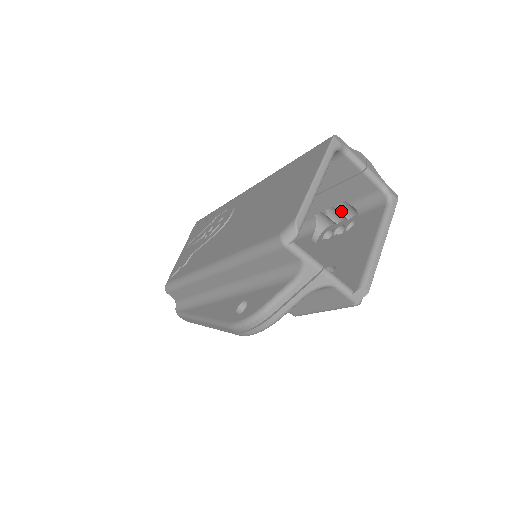
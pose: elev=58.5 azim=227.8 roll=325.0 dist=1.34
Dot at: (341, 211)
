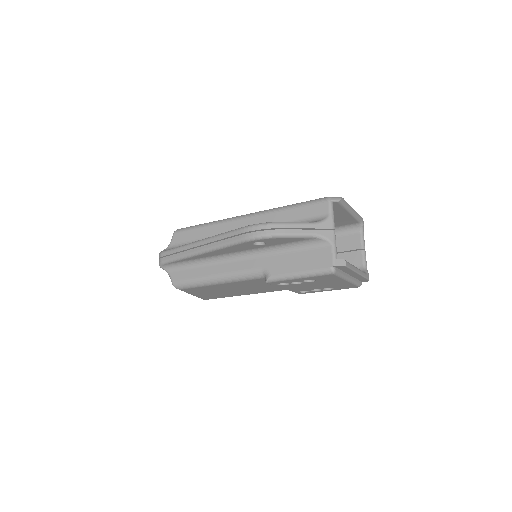
Dot at: occluded
